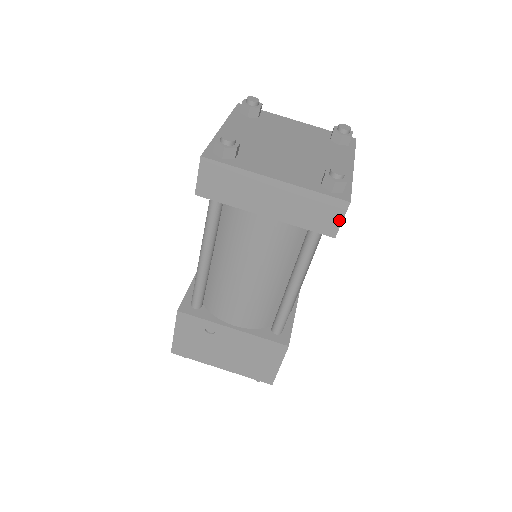
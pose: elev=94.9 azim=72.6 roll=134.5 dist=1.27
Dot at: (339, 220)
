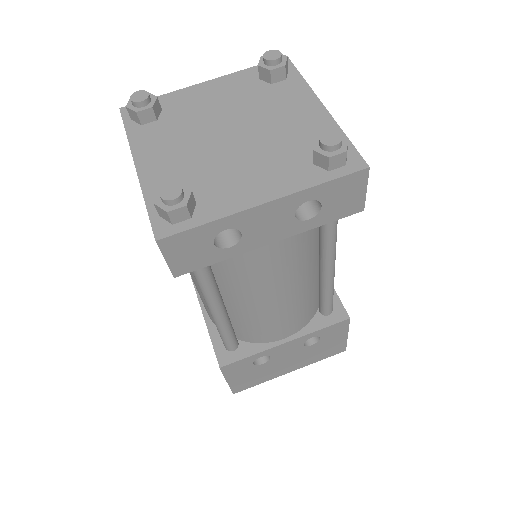
Dot at: (165, 257)
